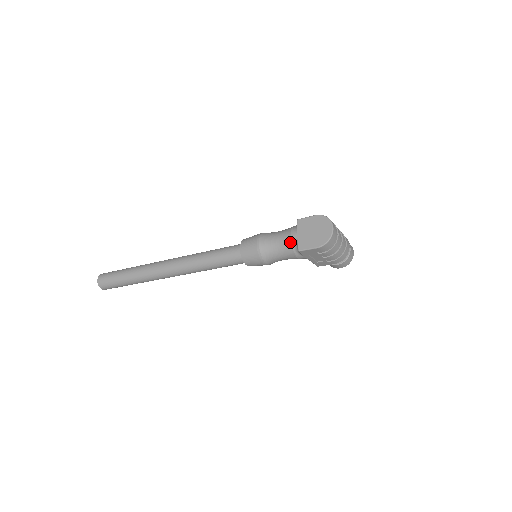
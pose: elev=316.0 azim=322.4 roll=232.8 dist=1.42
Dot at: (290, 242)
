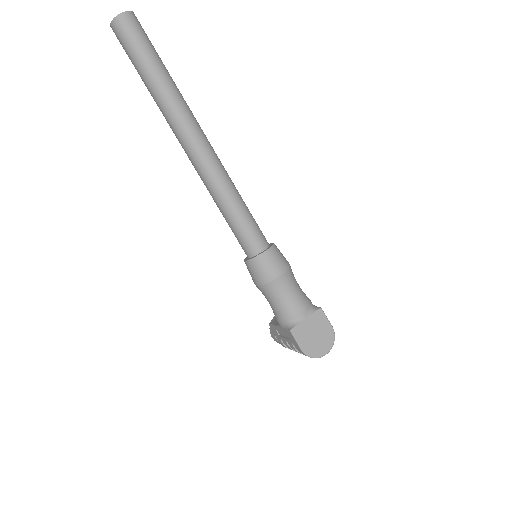
Dot at: (296, 314)
